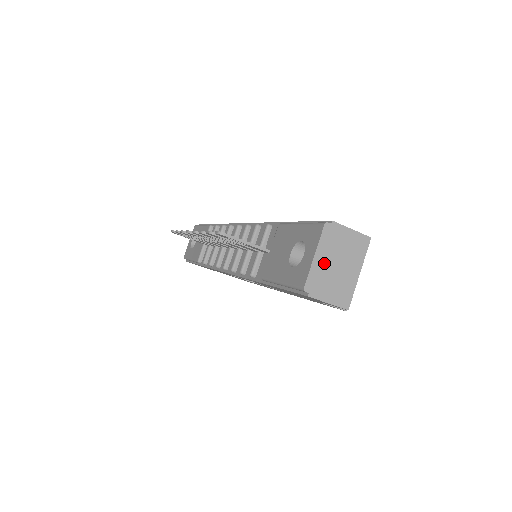
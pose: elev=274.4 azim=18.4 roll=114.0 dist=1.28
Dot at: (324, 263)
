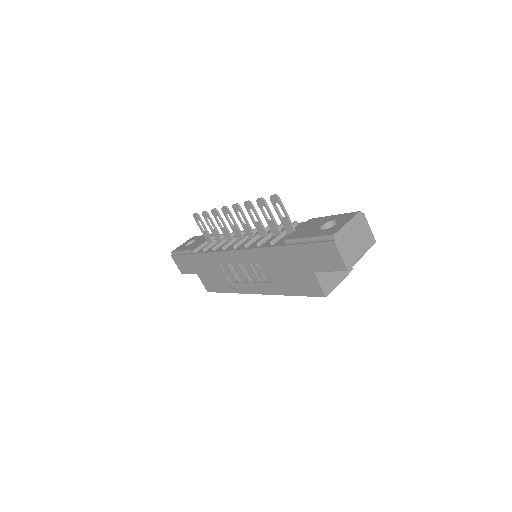
Dot at: (350, 231)
